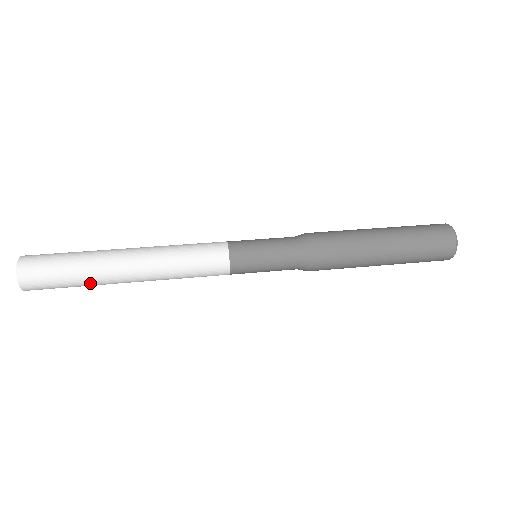
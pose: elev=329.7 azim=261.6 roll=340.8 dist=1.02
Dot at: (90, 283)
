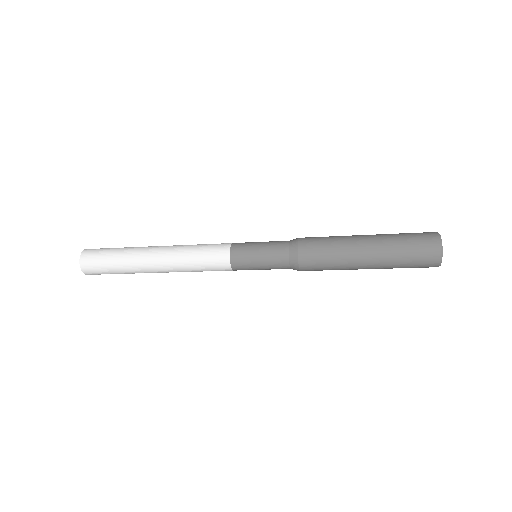
Dot at: (125, 257)
